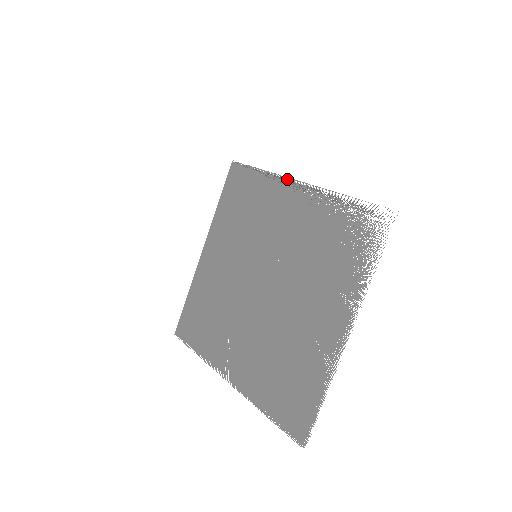
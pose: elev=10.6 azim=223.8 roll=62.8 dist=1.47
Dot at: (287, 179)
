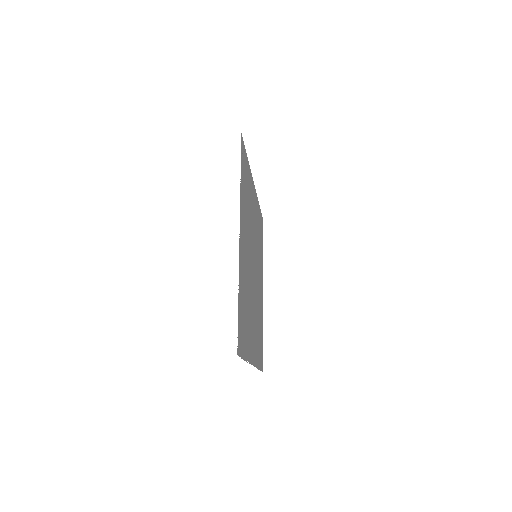
Dot at: occluded
